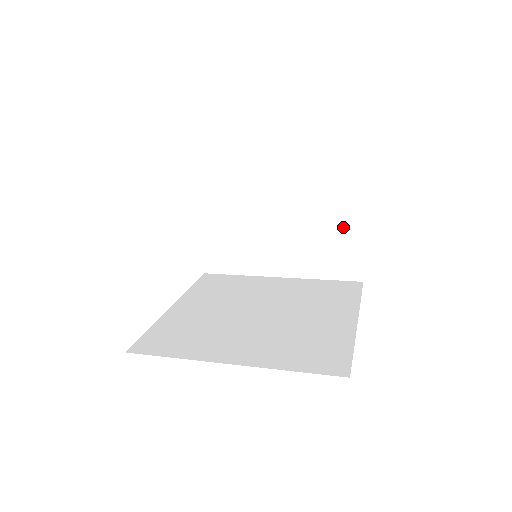
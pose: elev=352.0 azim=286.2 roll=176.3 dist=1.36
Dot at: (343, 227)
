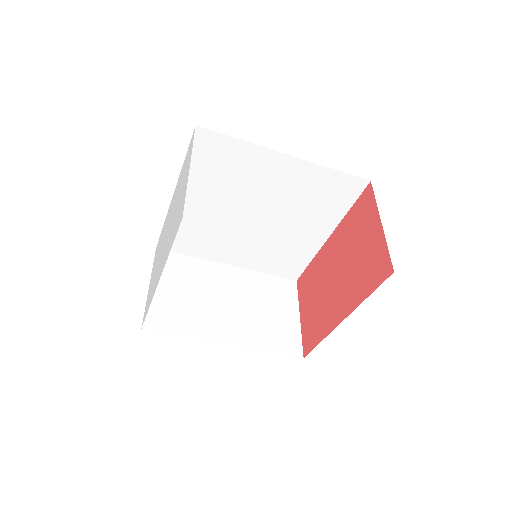
Dot at: (283, 310)
